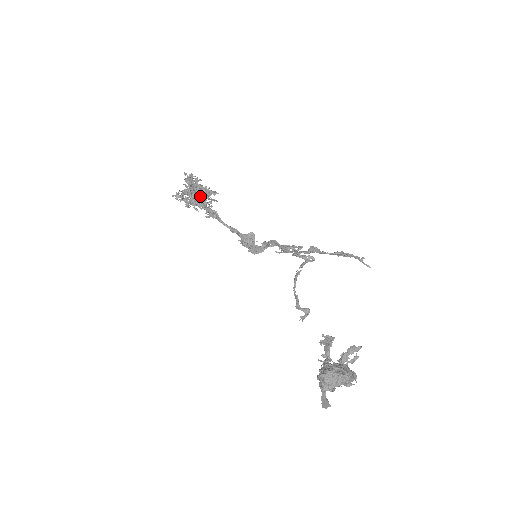
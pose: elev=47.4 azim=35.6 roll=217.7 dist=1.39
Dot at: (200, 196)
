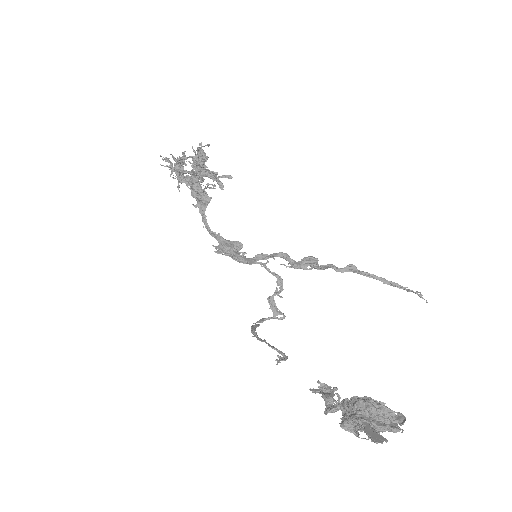
Dot at: (203, 173)
